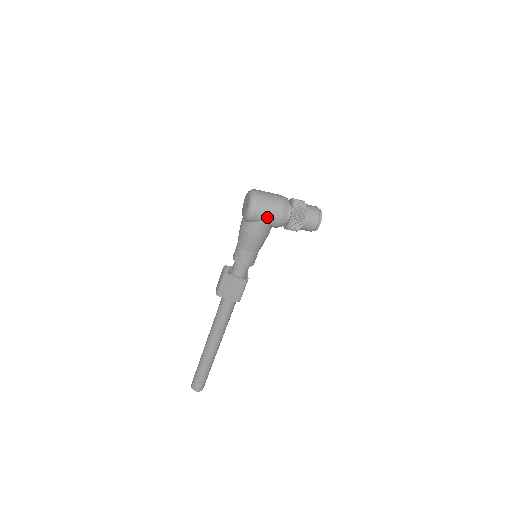
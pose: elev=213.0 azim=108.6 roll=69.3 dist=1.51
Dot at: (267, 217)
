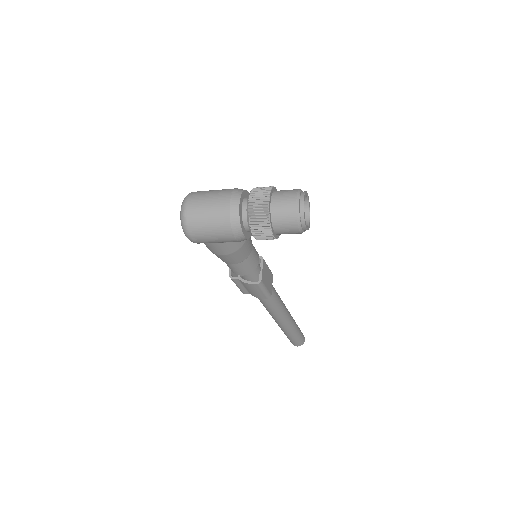
Dot at: (214, 239)
